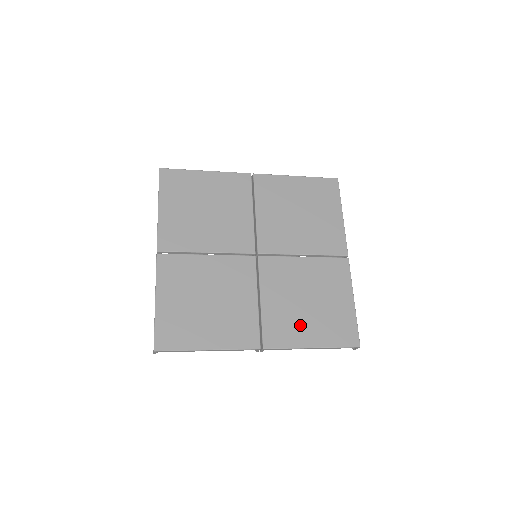
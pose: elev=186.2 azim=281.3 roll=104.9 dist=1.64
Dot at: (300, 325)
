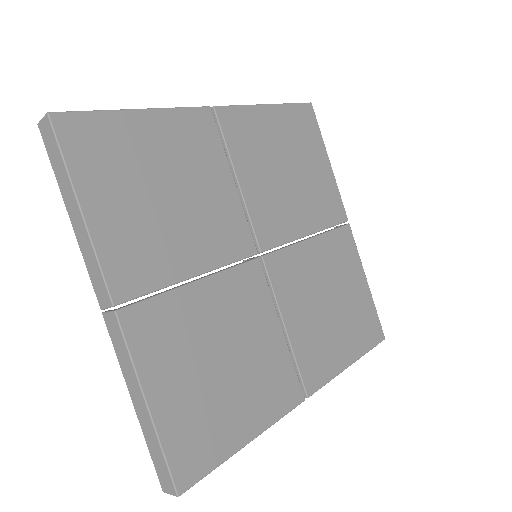
Dot at: (332, 341)
